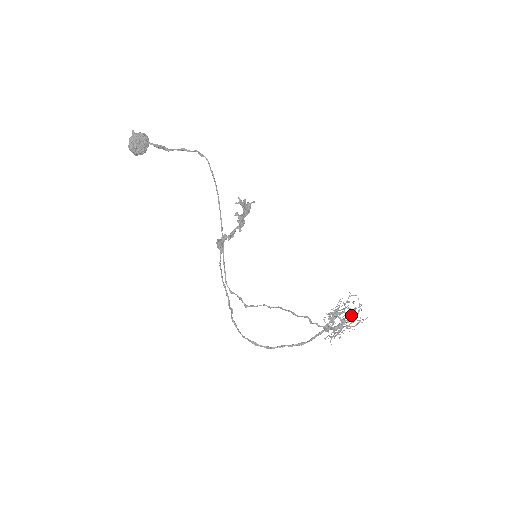
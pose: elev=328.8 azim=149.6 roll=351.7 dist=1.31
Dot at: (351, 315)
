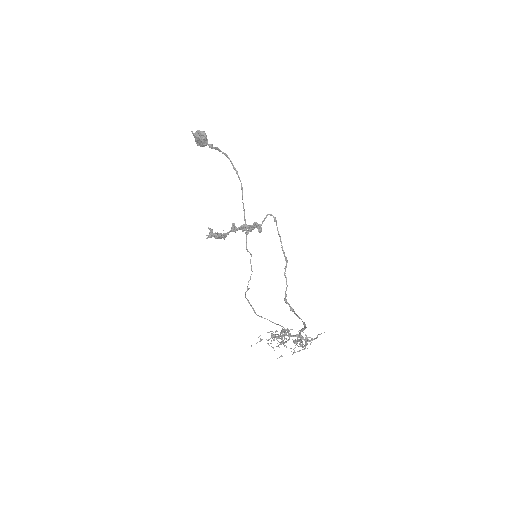
Dot at: (296, 342)
